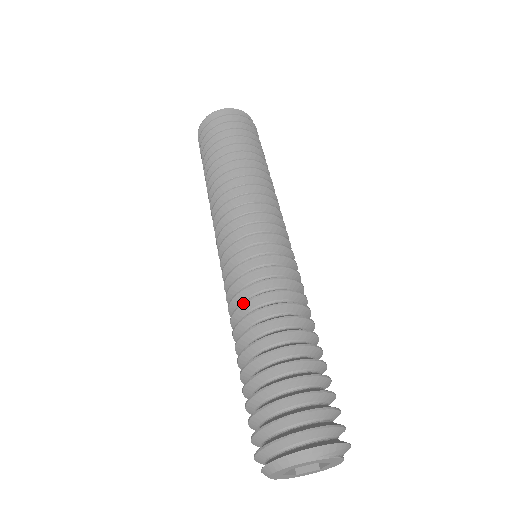
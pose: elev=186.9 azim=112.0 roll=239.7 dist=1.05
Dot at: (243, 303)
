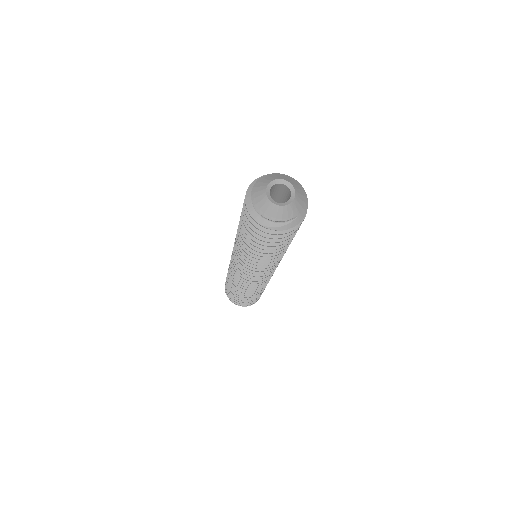
Dot at: occluded
